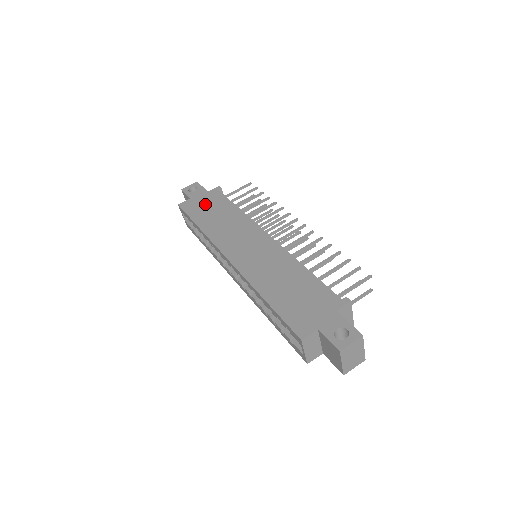
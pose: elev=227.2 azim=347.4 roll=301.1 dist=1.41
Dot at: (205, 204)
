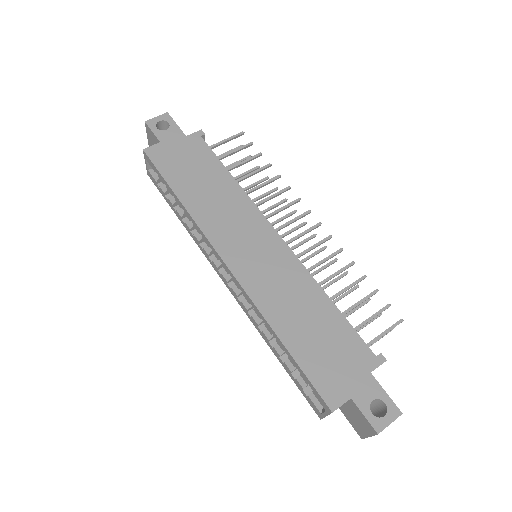
Dot at: (184, 159)
